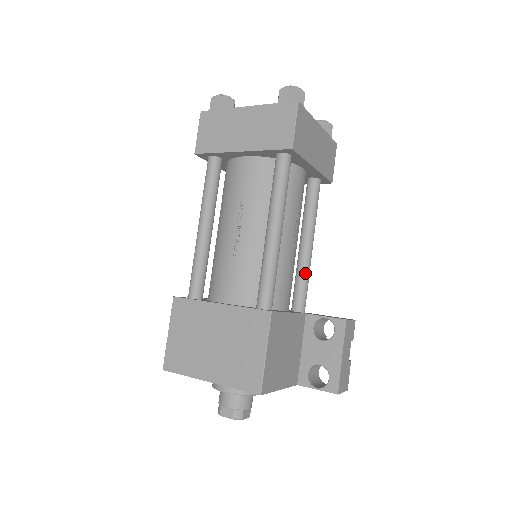
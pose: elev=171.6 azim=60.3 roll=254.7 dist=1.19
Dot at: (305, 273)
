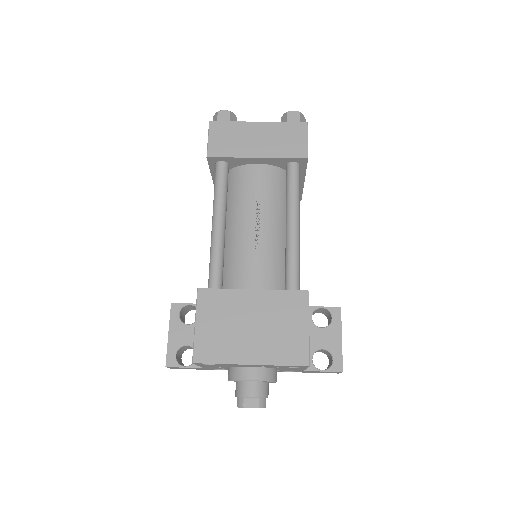
Dot at: occluded
